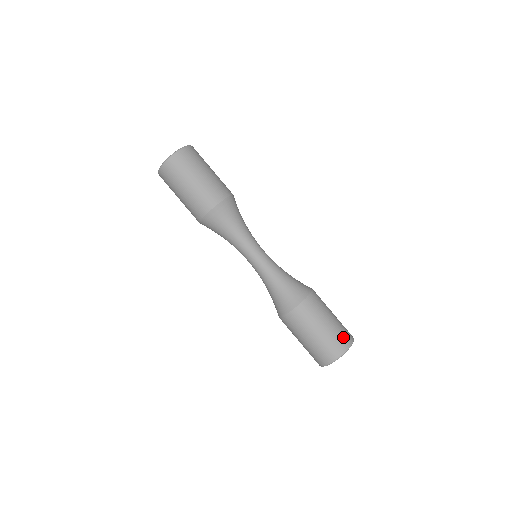
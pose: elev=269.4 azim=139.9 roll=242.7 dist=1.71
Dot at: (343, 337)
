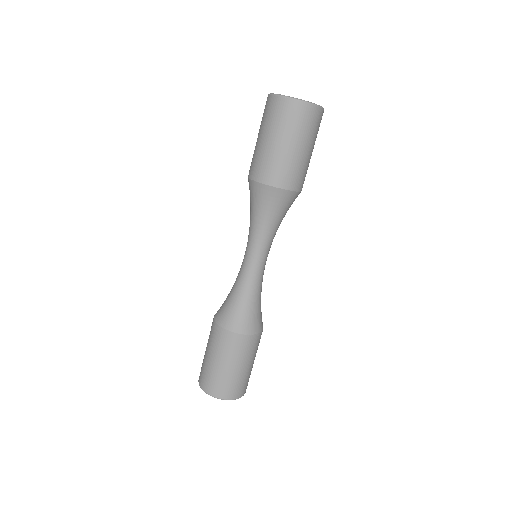
Dot at: (234, 389)
